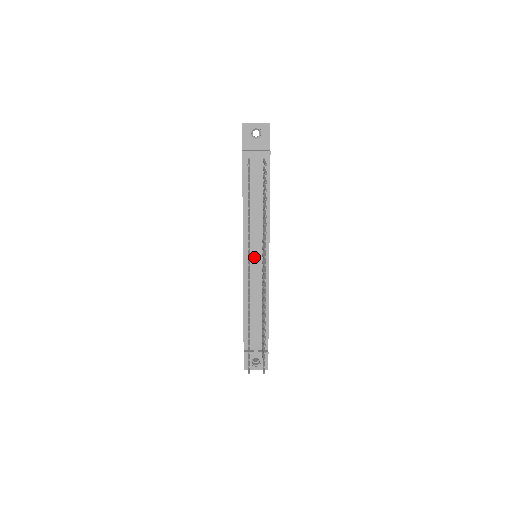
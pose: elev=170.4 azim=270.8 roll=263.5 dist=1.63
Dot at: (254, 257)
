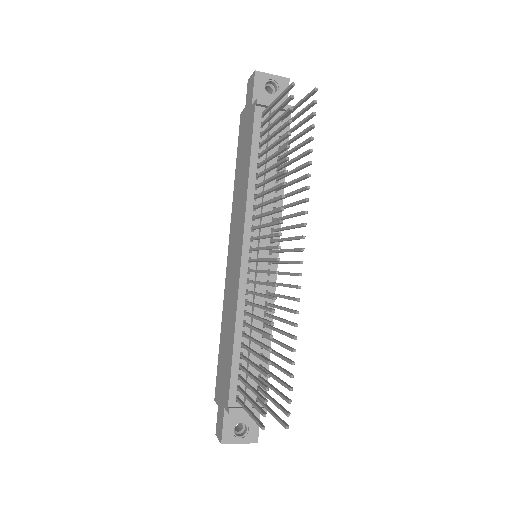
Dot at: (259, 251)
